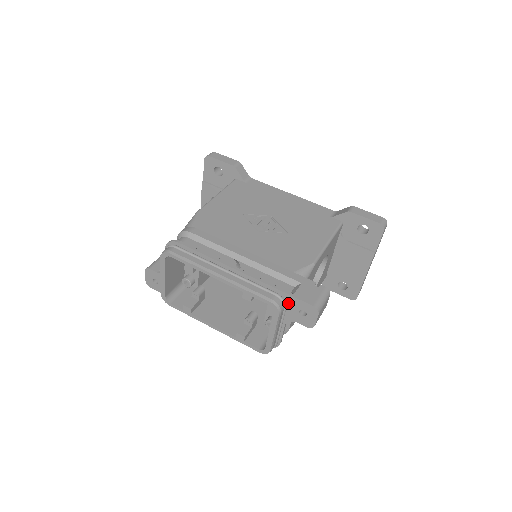
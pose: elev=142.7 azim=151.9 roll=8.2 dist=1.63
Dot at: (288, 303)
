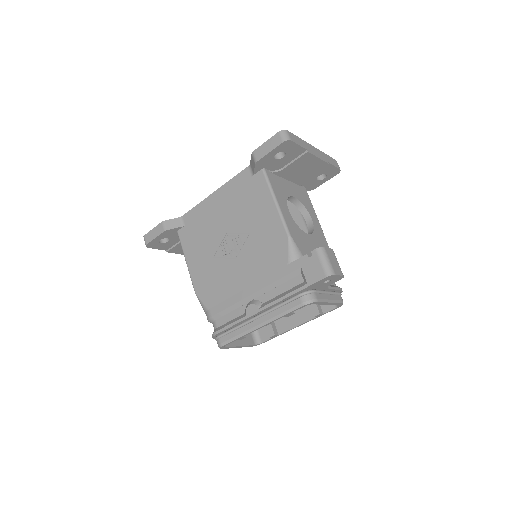
Dot at: (312, 288)
